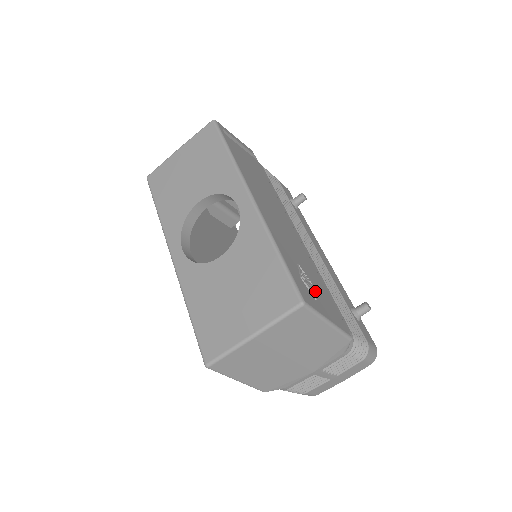
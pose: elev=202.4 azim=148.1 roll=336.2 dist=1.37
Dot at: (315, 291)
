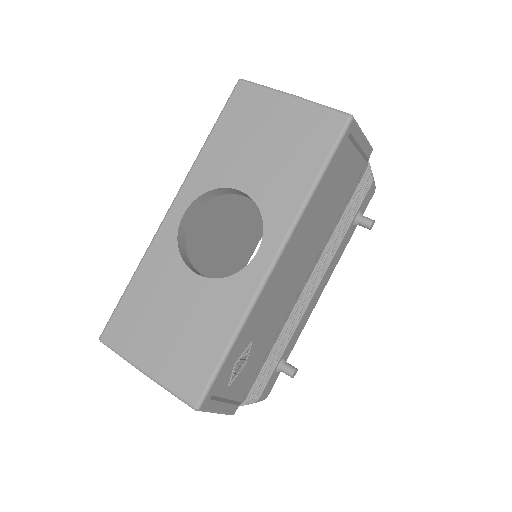
Dot at: (242, 370)
